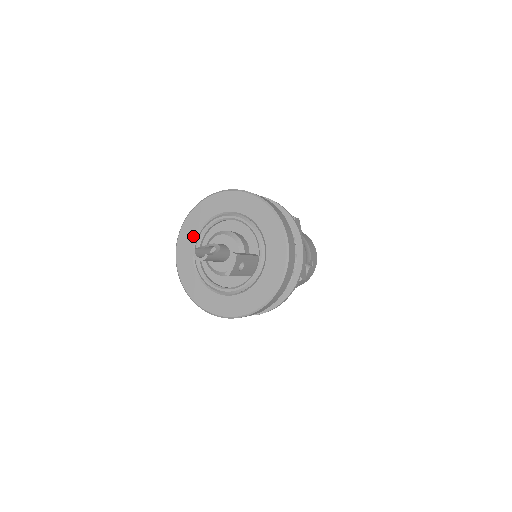
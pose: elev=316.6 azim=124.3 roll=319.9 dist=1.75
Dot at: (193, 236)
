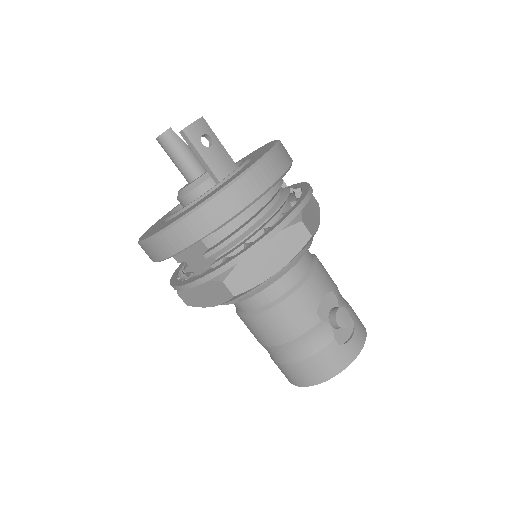
Dot at: occluded
